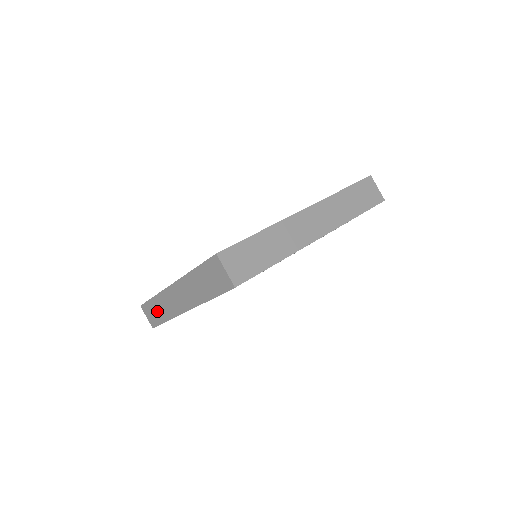
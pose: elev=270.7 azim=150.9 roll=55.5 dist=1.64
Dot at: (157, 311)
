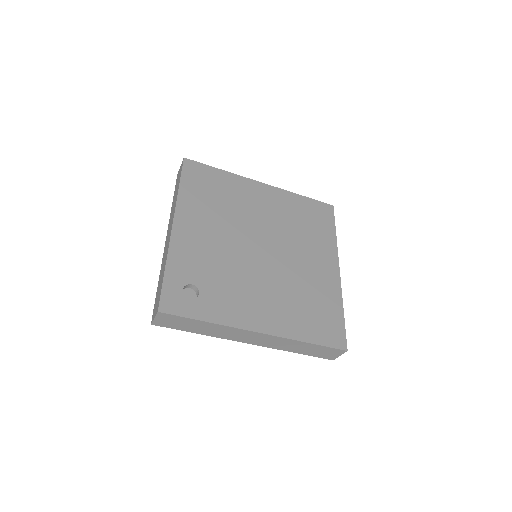
Dot at: (176, 189)
